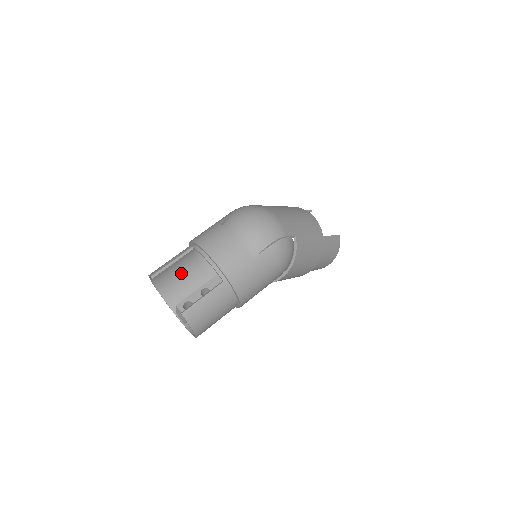
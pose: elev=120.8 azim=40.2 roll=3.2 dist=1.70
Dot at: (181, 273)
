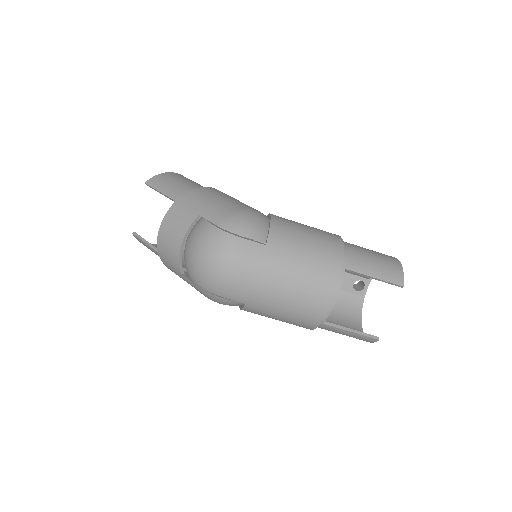
Dot at: occluded
